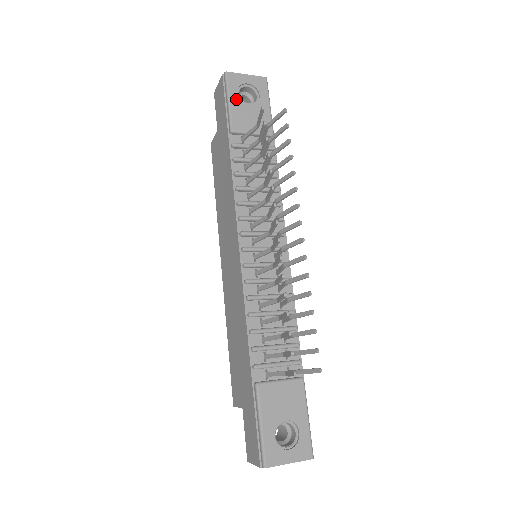
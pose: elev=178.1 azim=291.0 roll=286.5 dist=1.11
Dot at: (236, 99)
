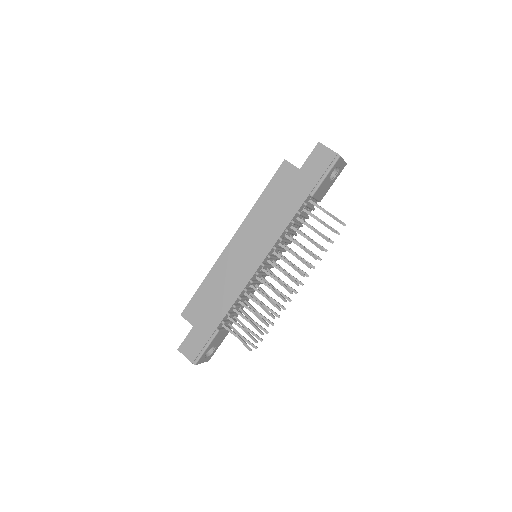
Dot at: (329, 176)
